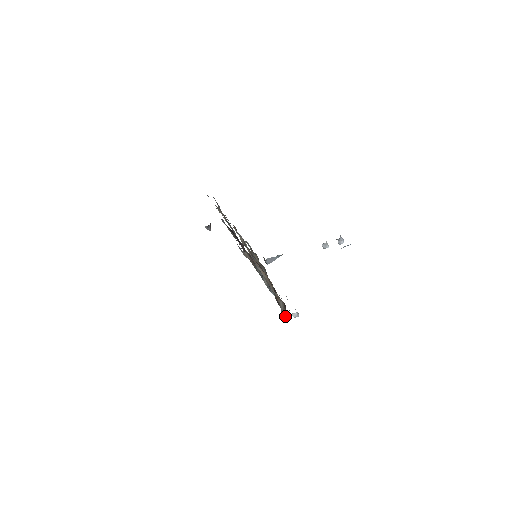
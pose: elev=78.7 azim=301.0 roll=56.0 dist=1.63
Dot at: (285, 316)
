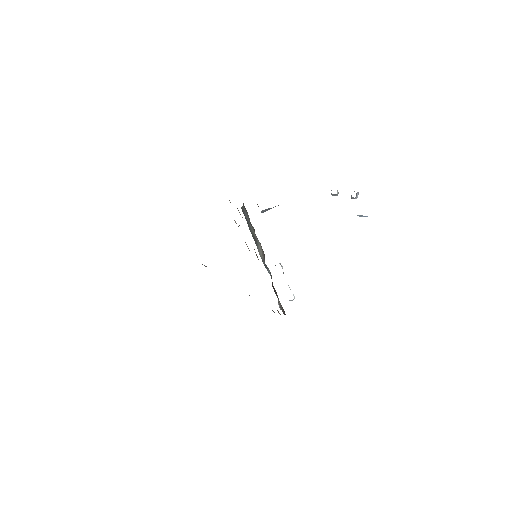
Dot at: (282, 311)
